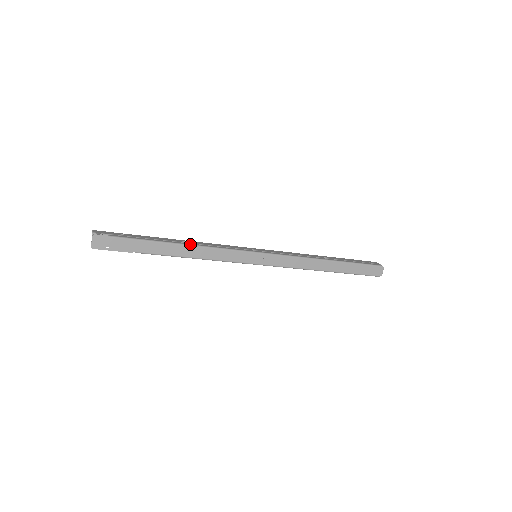
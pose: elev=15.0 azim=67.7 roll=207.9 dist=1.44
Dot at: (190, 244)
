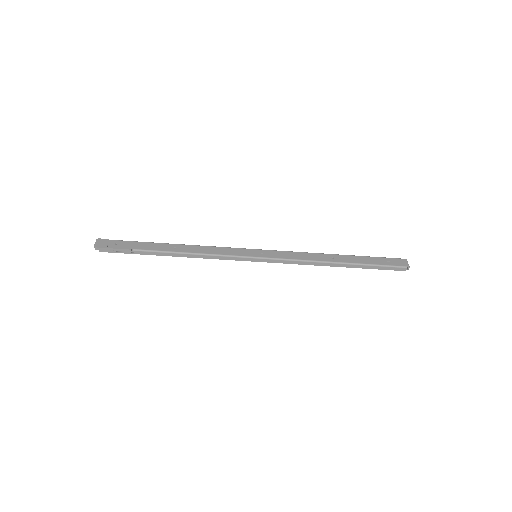
Dot at: (186, 245)
